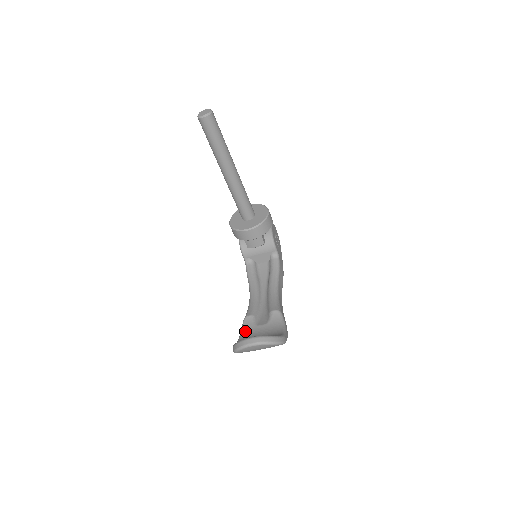
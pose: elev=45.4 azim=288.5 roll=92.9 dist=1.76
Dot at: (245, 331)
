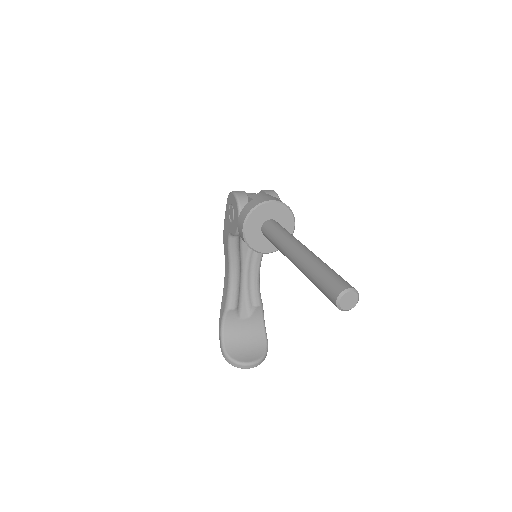
Dot at: (228, 324)
